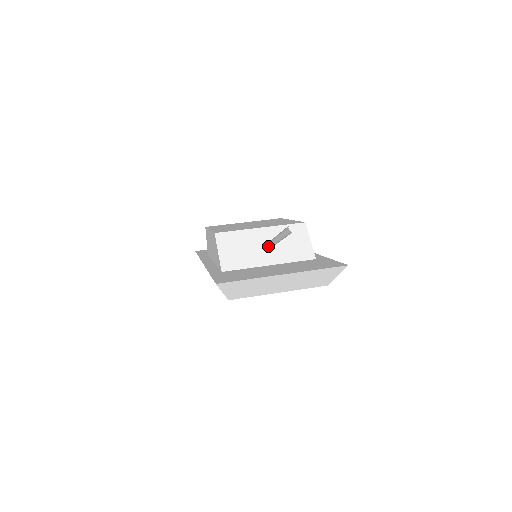
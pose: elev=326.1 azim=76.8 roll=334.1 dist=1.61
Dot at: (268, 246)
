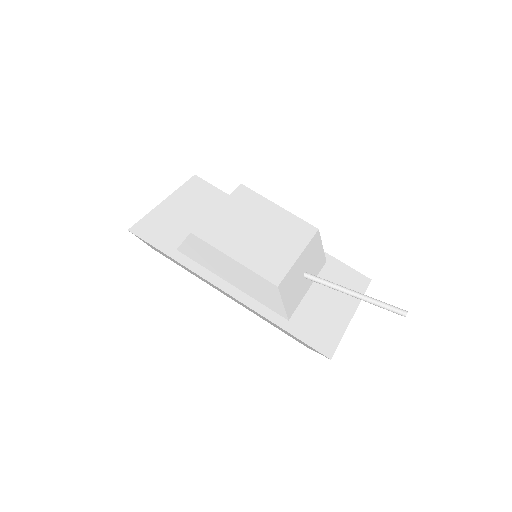
Dot at: occluded
